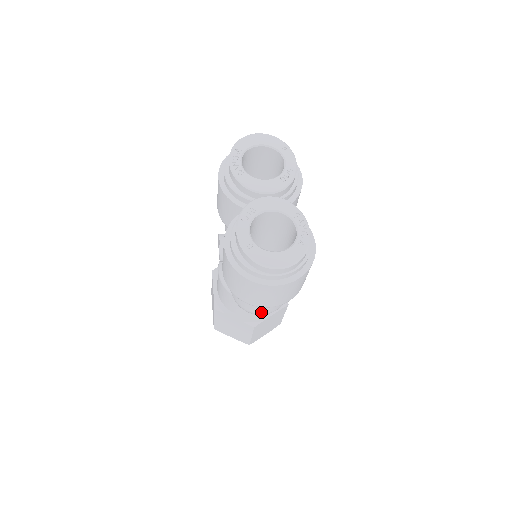
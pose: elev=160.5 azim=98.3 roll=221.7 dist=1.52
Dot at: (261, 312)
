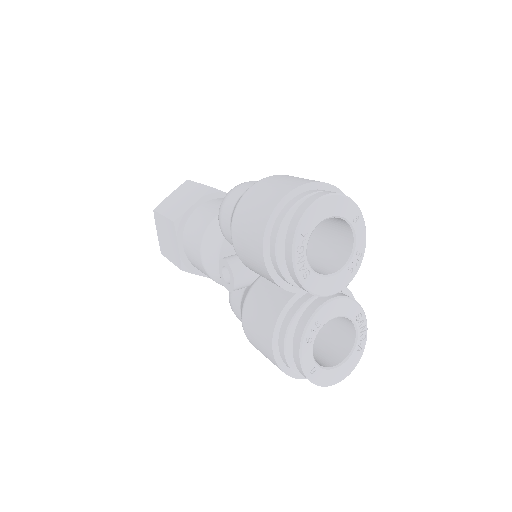
Dot at: occluded
